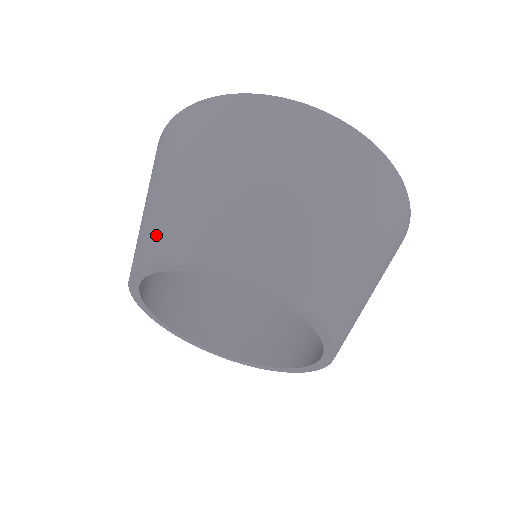
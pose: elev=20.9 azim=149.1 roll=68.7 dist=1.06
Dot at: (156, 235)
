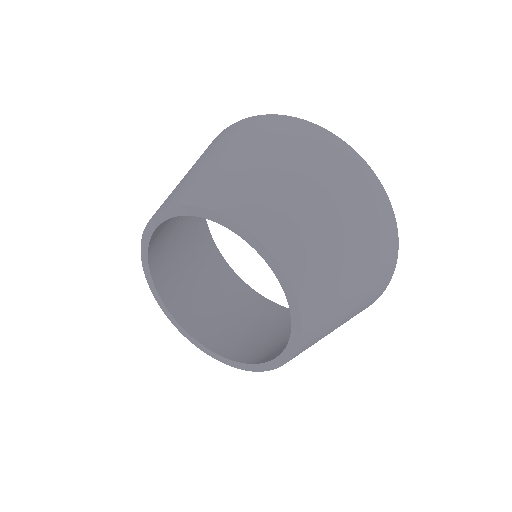
Dot at: occluded
